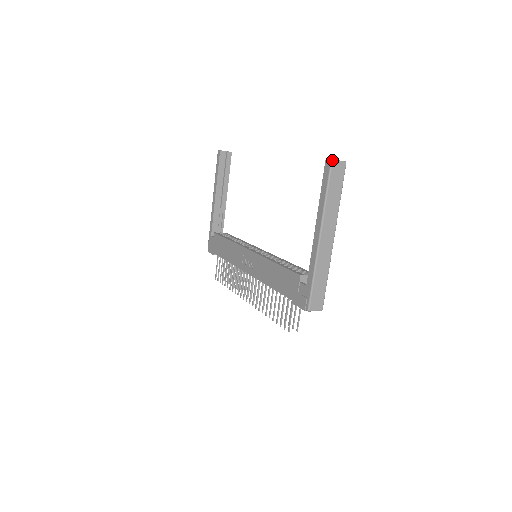
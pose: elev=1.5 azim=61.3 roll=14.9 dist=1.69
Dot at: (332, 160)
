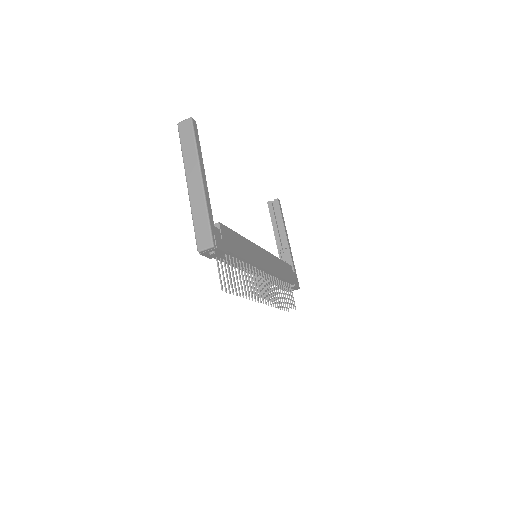
Dot at: (178, 123)
